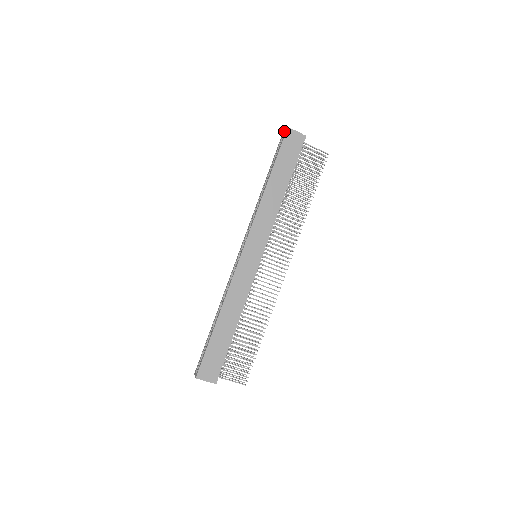
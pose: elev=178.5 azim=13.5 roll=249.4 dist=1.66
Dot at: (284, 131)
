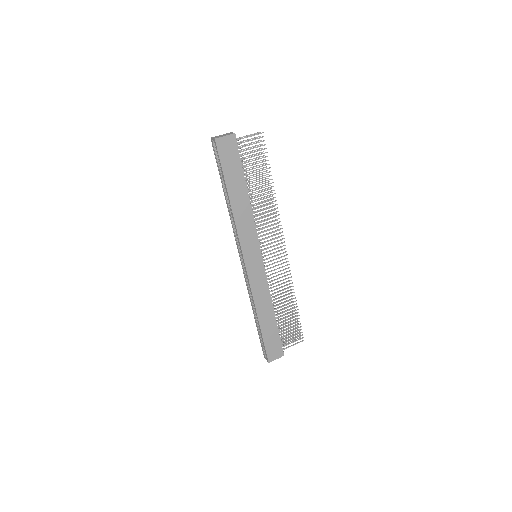
Dot at: (212, 140)
